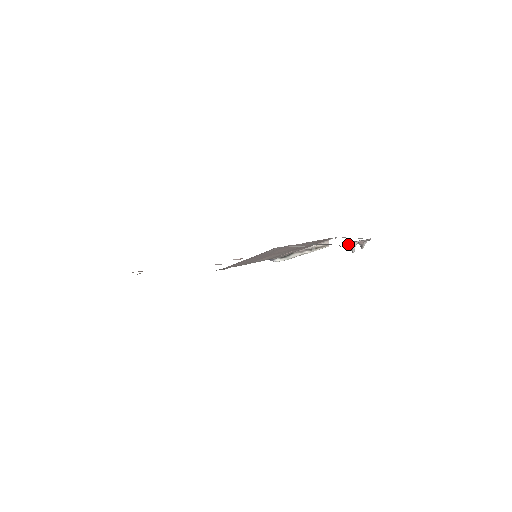
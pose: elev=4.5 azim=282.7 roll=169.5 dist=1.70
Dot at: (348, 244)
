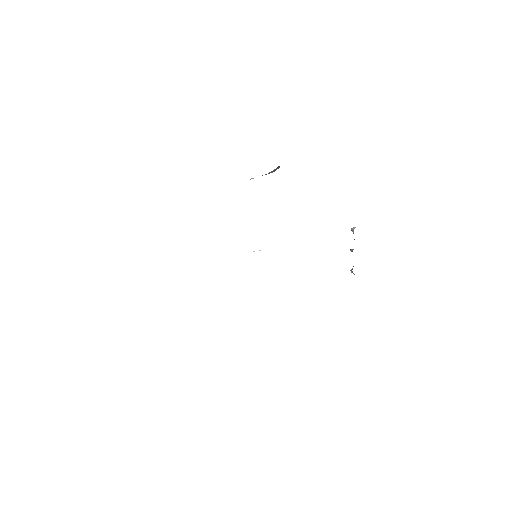
Dot at: occluded
